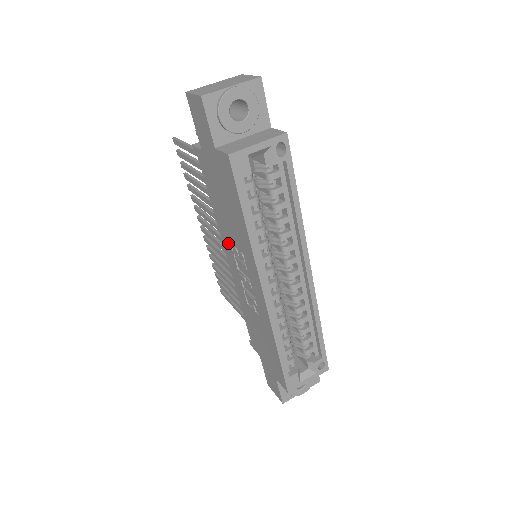
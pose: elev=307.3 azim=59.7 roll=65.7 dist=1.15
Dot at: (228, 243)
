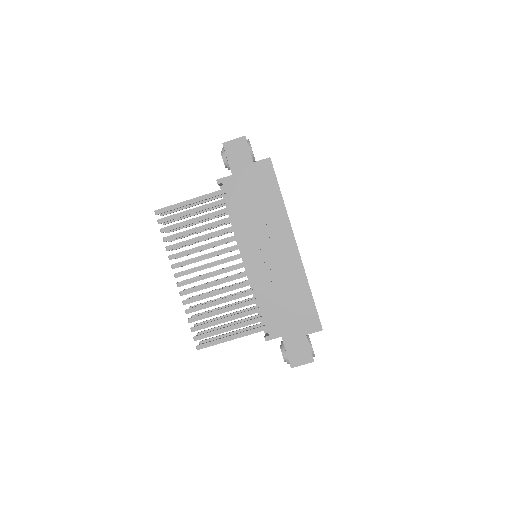
Dot at: (252, 236)
